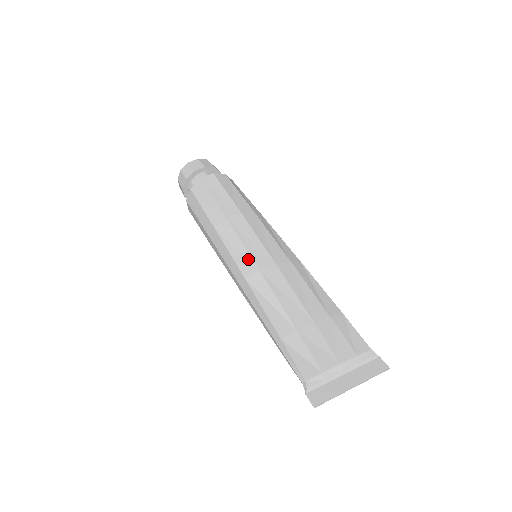
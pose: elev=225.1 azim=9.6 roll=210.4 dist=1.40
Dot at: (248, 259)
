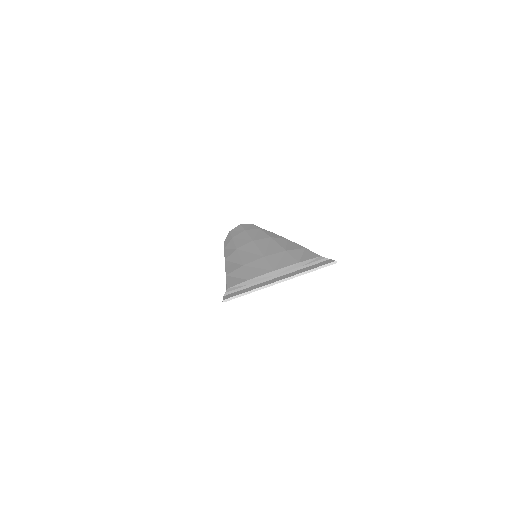
Dot at: (233, 249)
